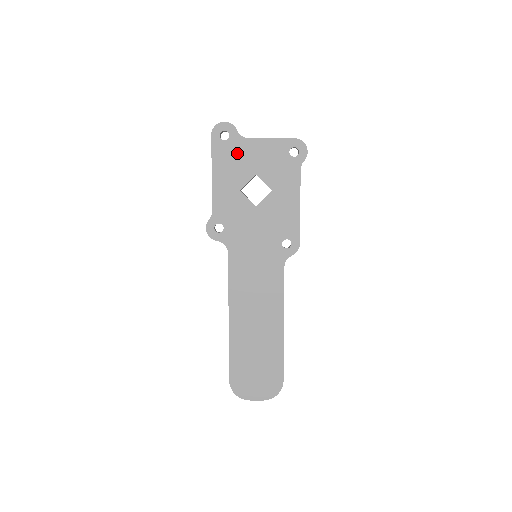
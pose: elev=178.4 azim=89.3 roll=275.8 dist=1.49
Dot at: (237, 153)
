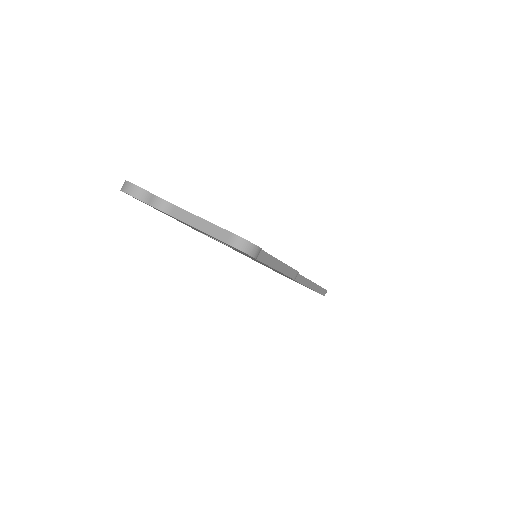
Dot at: occluded
